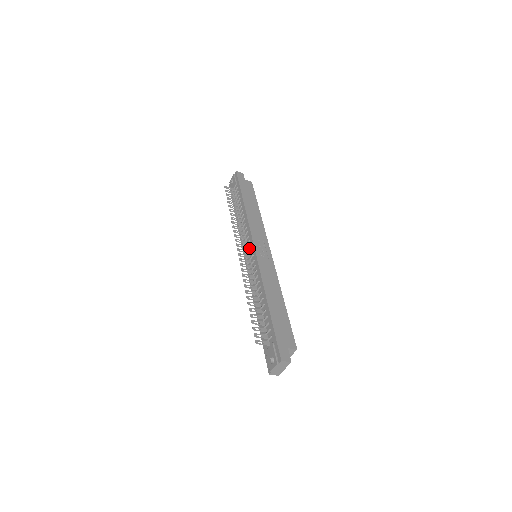
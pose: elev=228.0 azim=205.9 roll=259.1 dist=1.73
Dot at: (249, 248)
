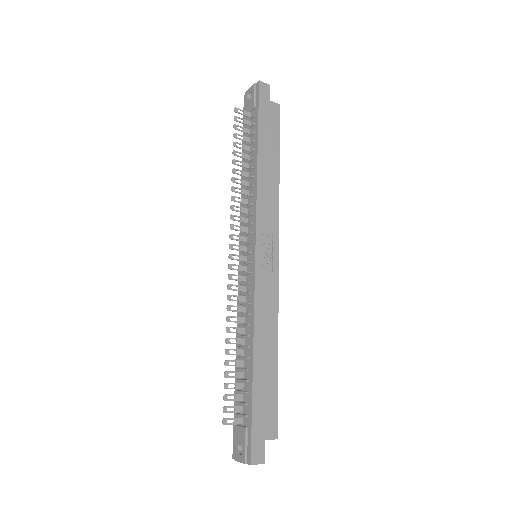
Dot at: (248, 244)
